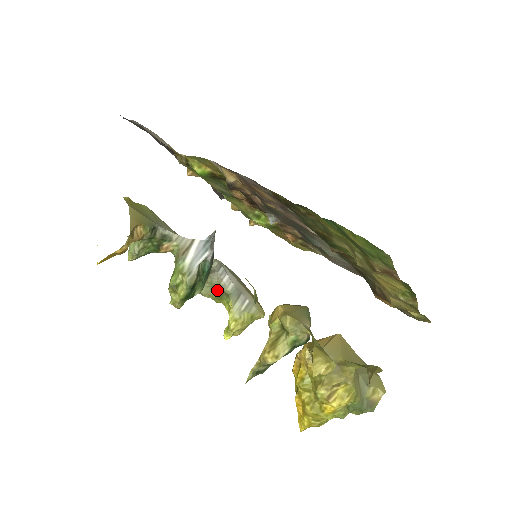
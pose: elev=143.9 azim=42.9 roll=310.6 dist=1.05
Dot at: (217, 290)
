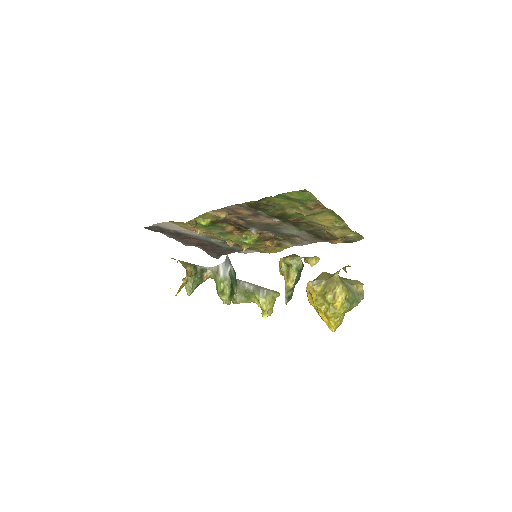
Dot at: (245, 294)
